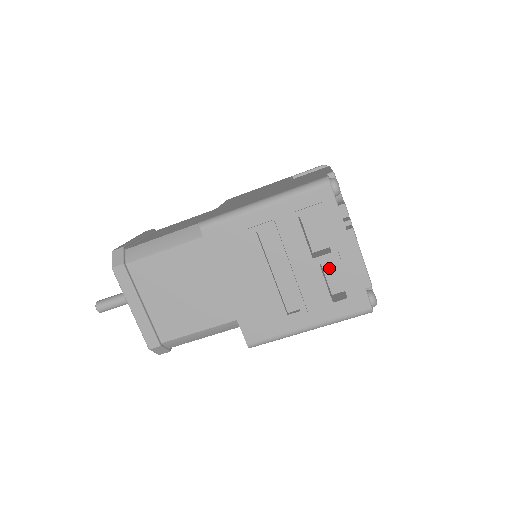
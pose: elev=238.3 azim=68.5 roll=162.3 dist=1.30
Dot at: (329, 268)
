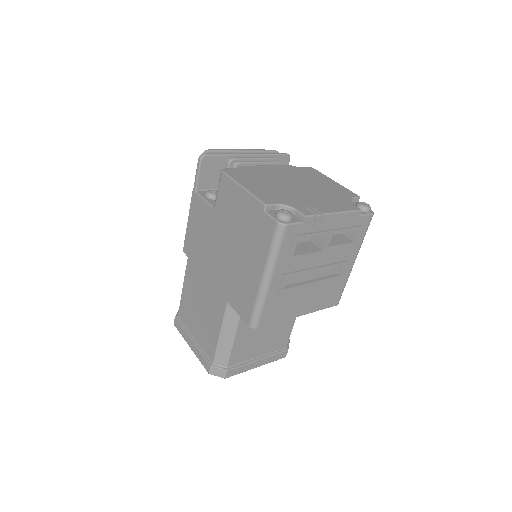
Dot at: occluded
